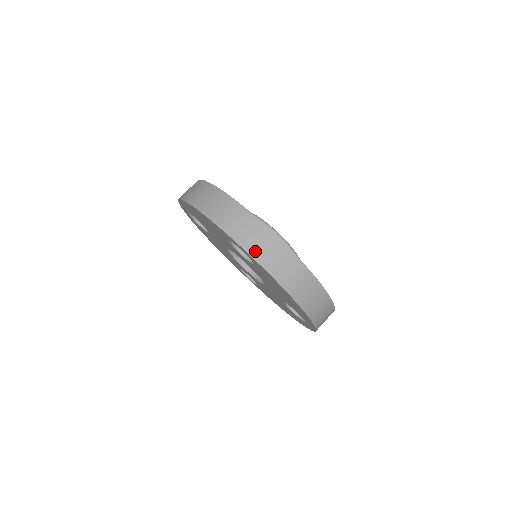
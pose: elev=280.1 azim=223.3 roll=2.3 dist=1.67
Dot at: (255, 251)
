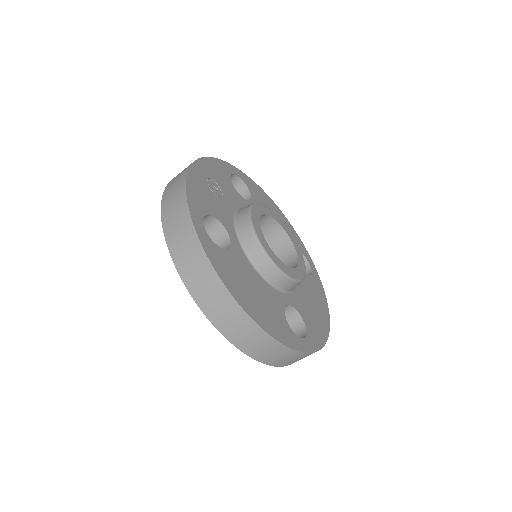
Dot at: (176, 254)
